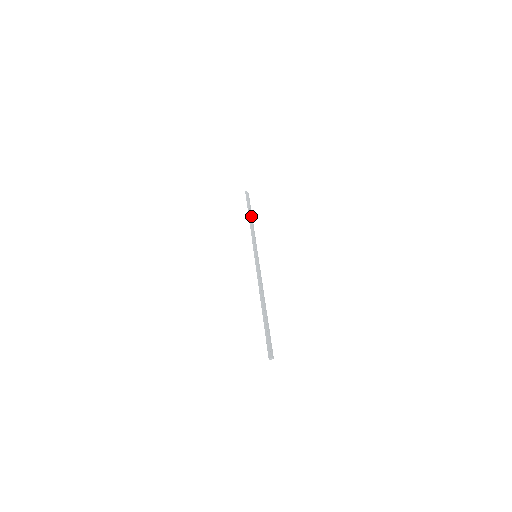
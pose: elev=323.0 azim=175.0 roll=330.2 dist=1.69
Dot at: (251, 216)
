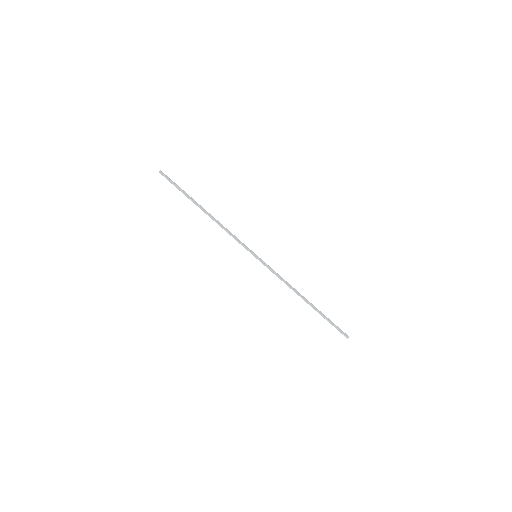
Dot at: occluded
